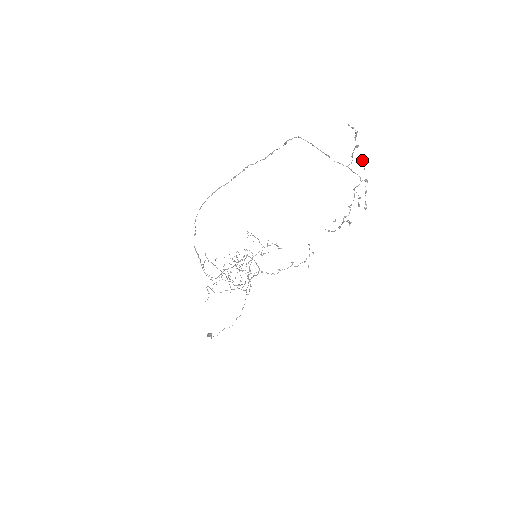
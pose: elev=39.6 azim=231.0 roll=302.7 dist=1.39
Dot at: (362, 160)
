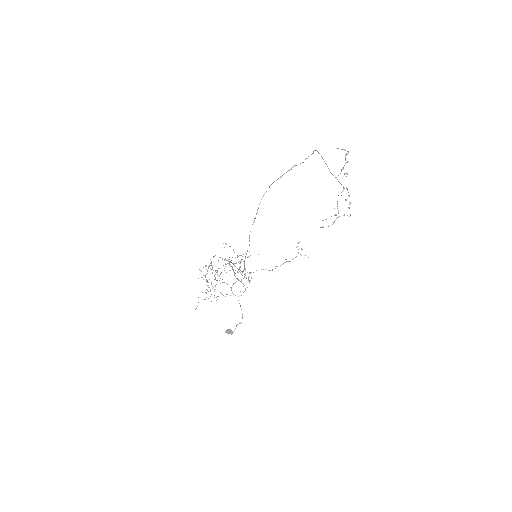
Dot at: (345, 173)
